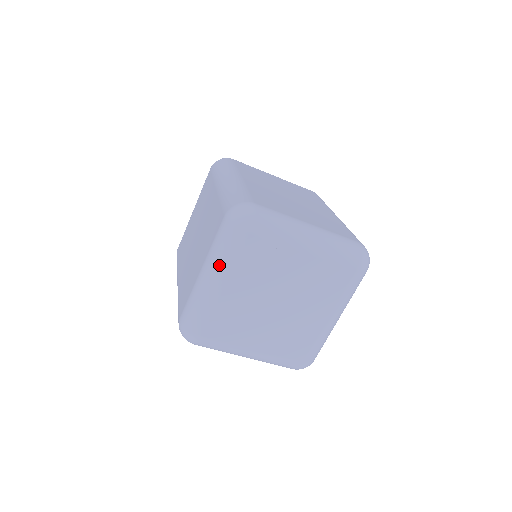
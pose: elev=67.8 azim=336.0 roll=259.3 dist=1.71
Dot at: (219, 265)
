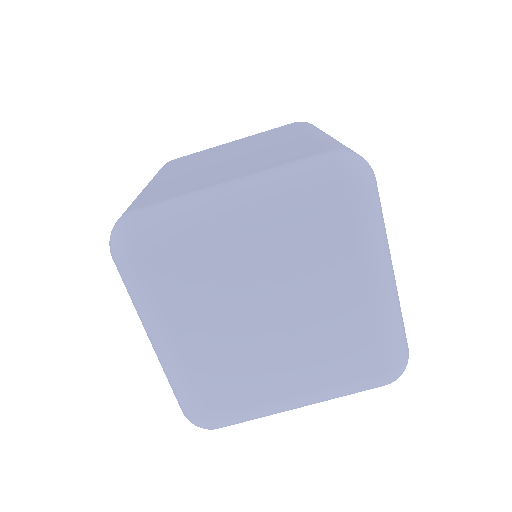
Dot at: (148, 321)
